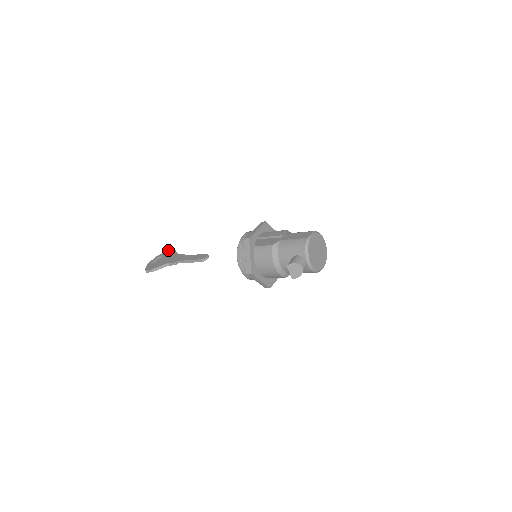
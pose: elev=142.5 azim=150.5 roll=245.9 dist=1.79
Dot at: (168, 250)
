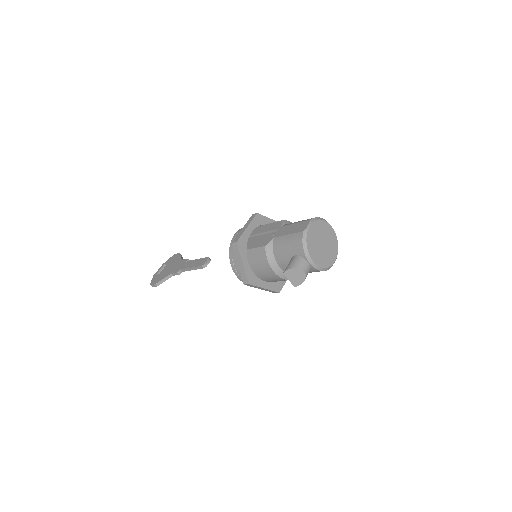
Dot at: (173, 255)
